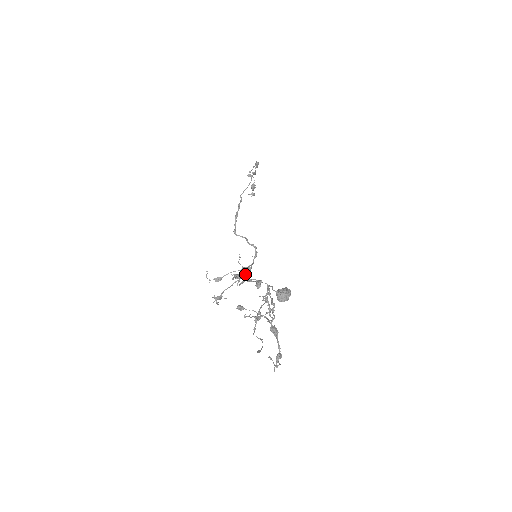
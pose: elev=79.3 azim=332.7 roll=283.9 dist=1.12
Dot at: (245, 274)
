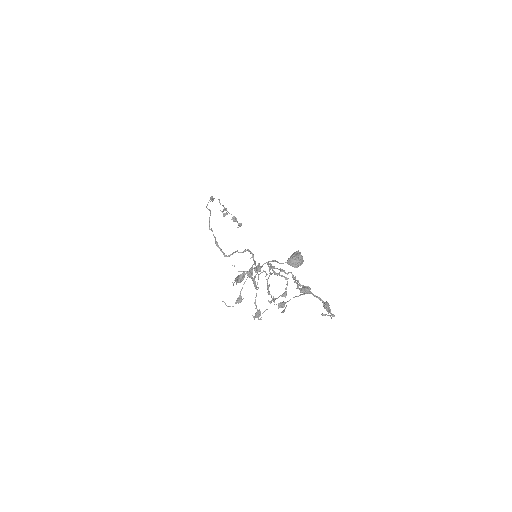
Dot at: (243, 272)
